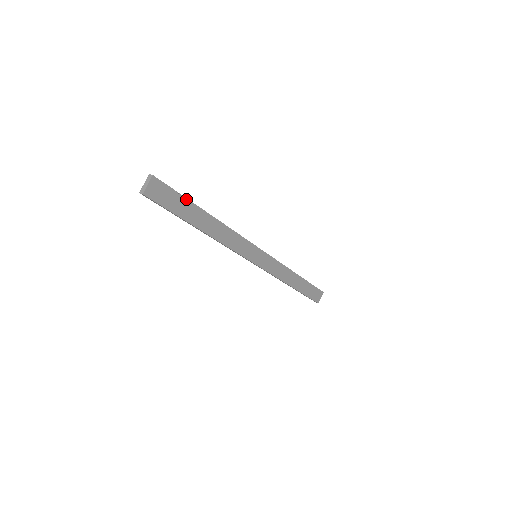
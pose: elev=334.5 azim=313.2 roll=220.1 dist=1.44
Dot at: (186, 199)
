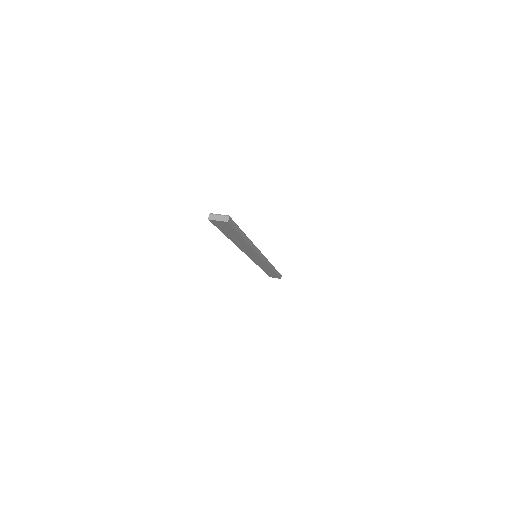
Dot at: (239, 233)
